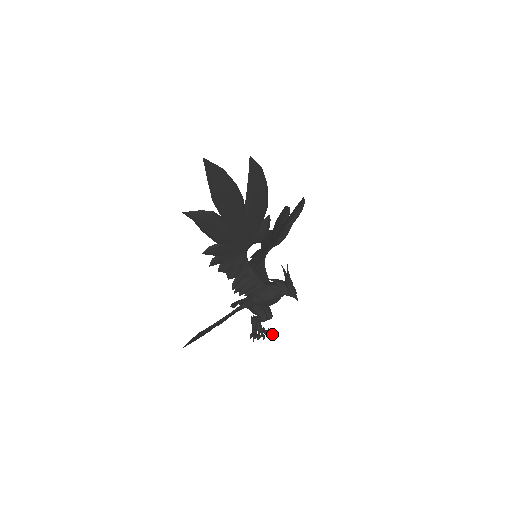
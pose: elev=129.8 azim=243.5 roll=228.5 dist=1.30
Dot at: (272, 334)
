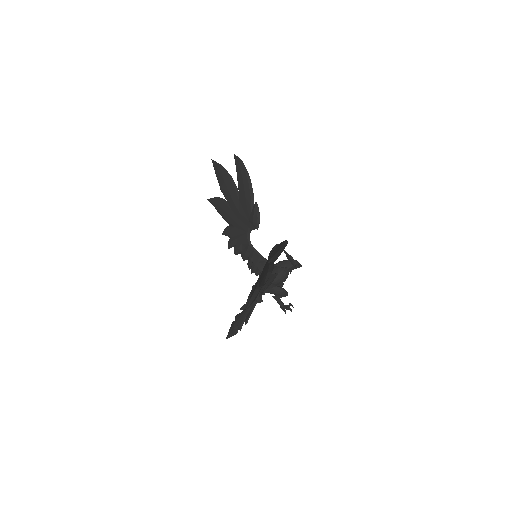
Dot at: occluded
